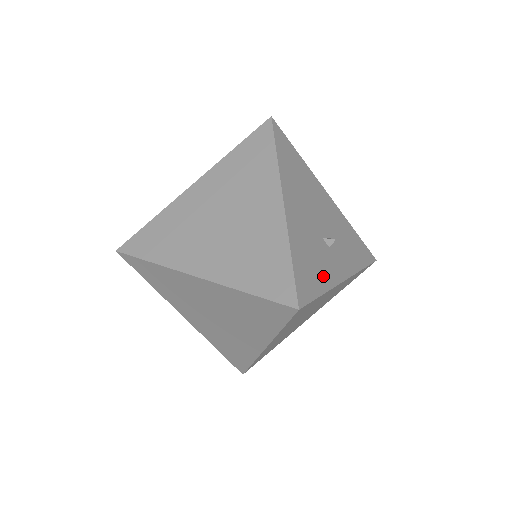
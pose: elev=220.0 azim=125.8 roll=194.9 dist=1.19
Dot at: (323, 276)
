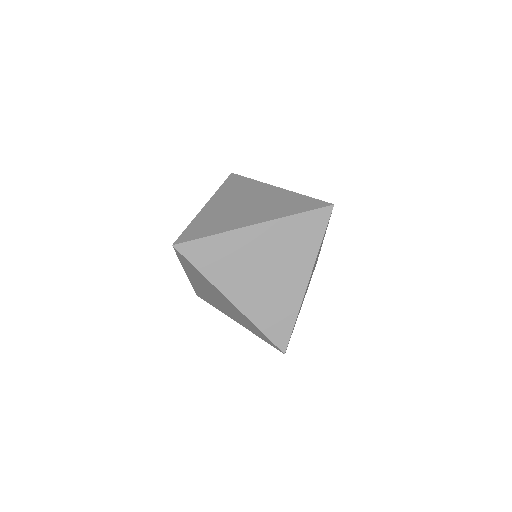
Dot at: occluded
